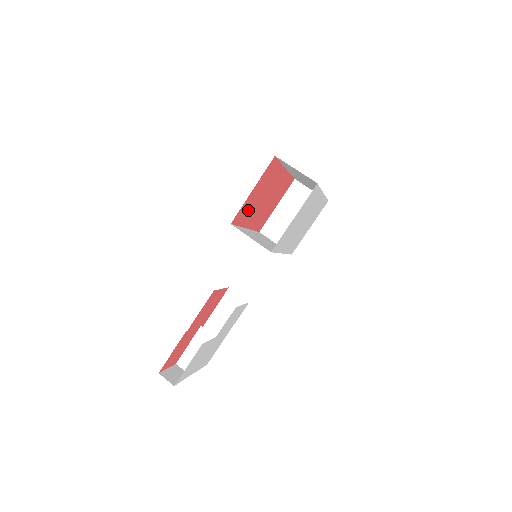
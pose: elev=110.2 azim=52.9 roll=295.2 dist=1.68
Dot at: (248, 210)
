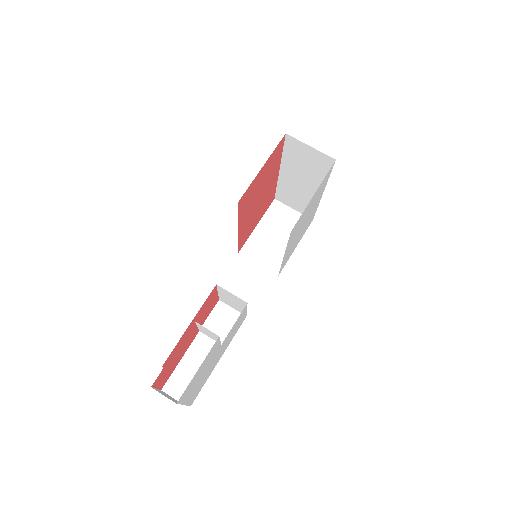
Dot at: (249, 199)
